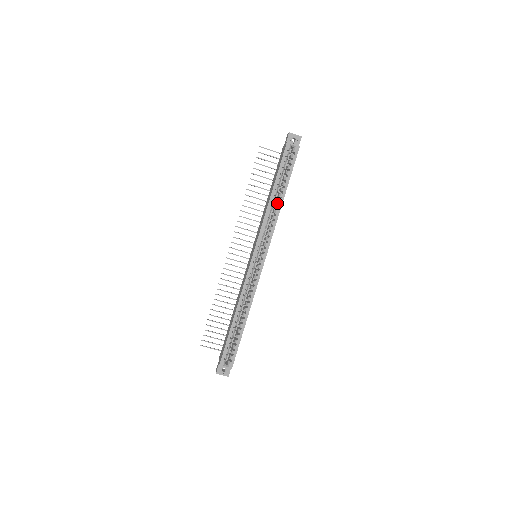
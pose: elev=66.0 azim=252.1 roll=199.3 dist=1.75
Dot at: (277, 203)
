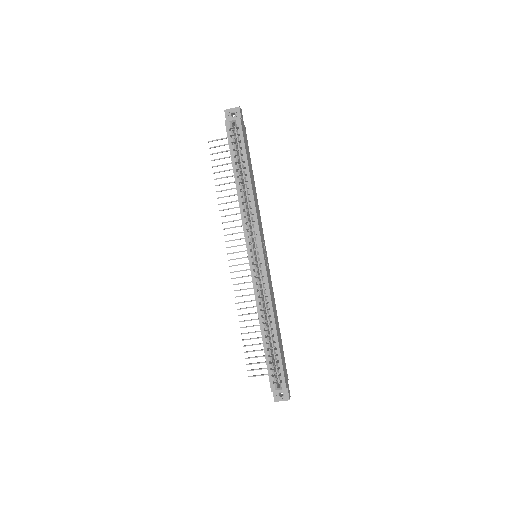
Dot at: occluded
